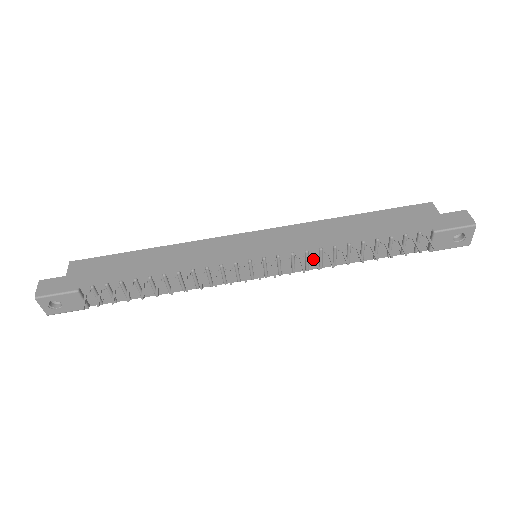
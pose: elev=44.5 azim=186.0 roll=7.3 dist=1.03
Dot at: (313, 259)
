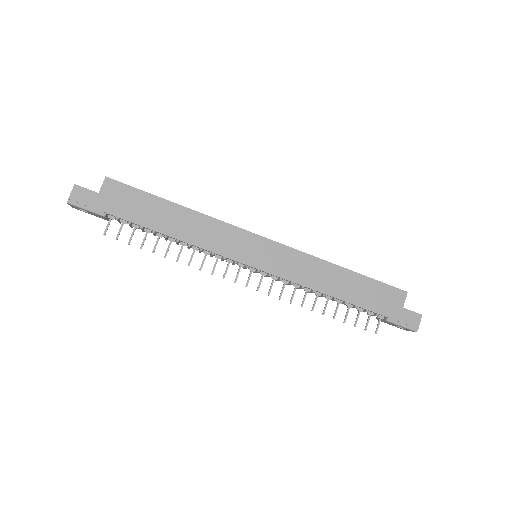
Dot at: occluded
